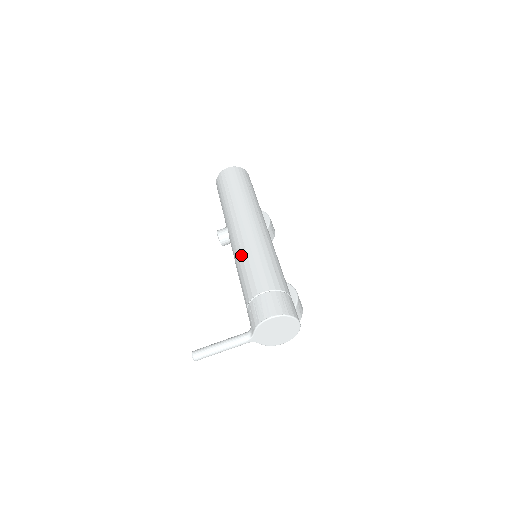
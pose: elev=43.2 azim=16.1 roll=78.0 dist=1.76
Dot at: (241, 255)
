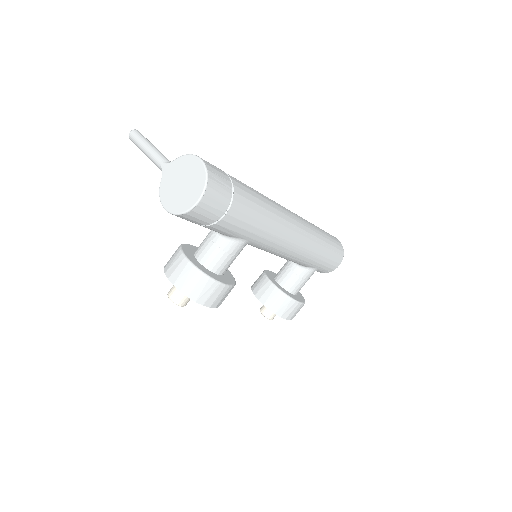
Dot at: occluded
